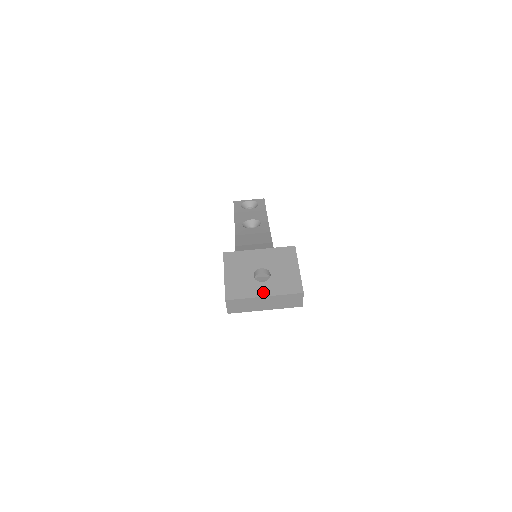
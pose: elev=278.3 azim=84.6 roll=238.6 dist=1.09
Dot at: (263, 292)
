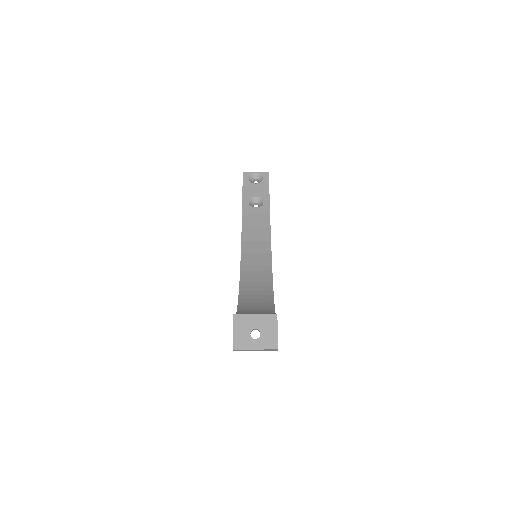
Dot at: (255, 346)
